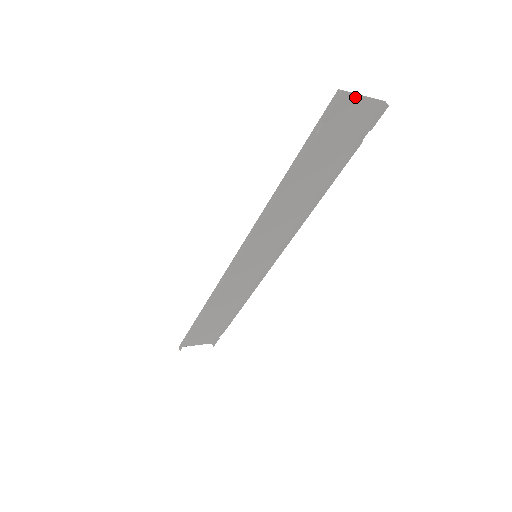
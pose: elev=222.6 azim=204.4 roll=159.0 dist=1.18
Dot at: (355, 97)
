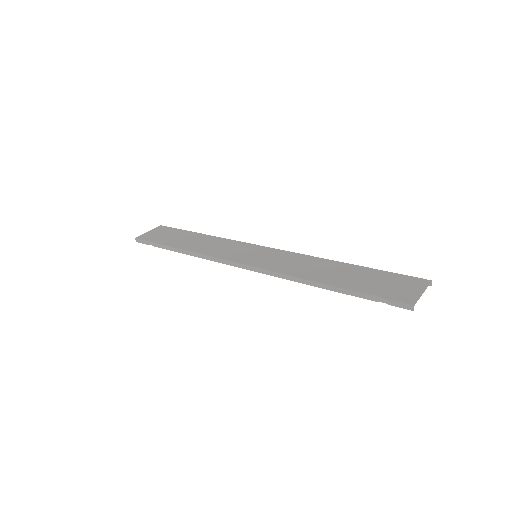
Dot at: (418, 295)
